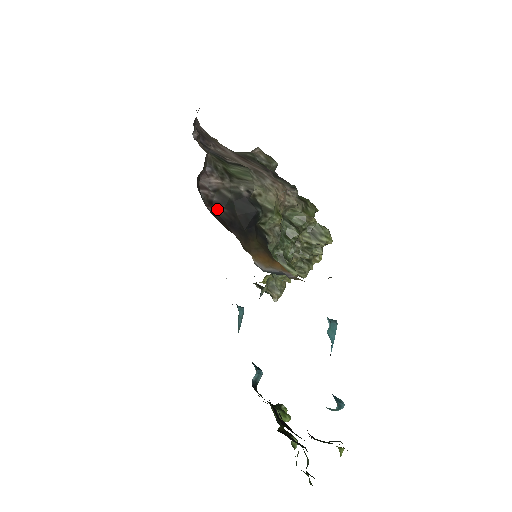
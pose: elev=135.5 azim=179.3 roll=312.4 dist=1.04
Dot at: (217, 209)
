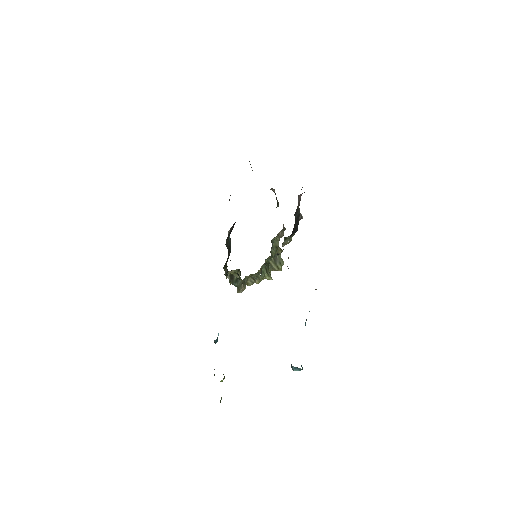
Dot at: (295, 217)
